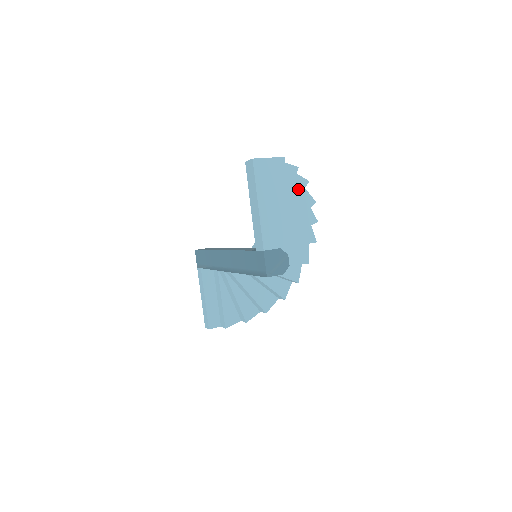
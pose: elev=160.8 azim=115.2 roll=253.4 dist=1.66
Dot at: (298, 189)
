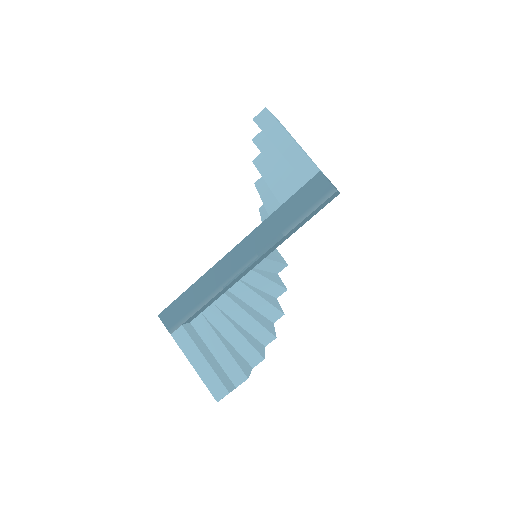
Dot at: occluded
